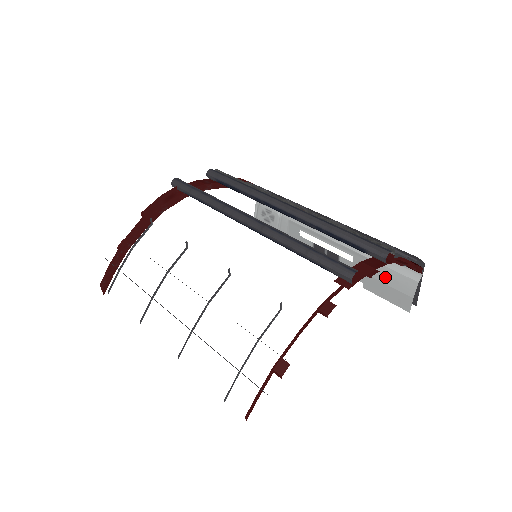
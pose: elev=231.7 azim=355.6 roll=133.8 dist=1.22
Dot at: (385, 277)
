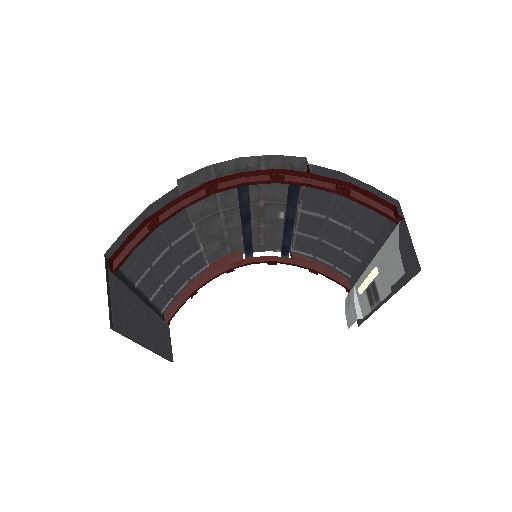
Dot at: (387, 255)
